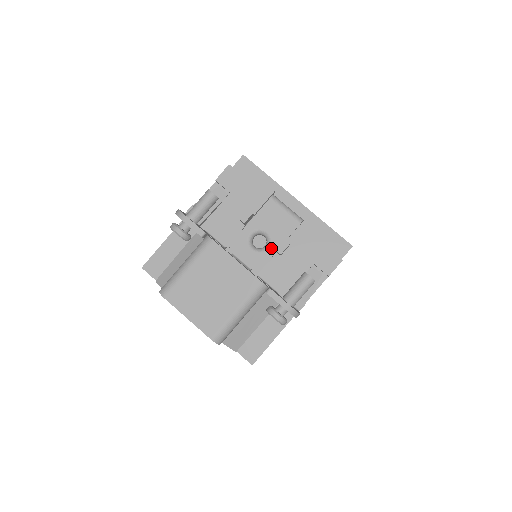
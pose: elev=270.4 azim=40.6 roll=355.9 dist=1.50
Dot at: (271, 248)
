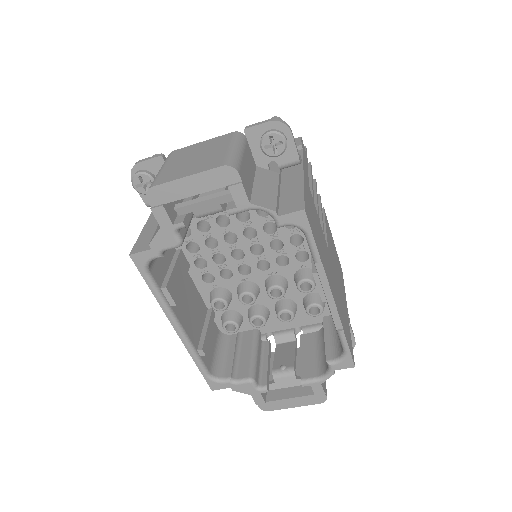
Dot at: occluded
